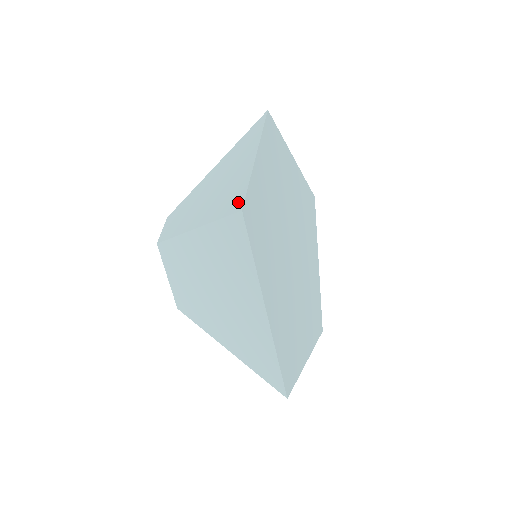
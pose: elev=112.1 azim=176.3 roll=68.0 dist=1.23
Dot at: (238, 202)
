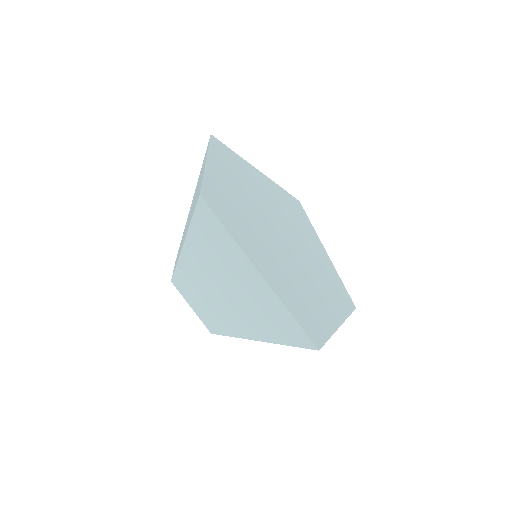
Dot at: (198, 194)
